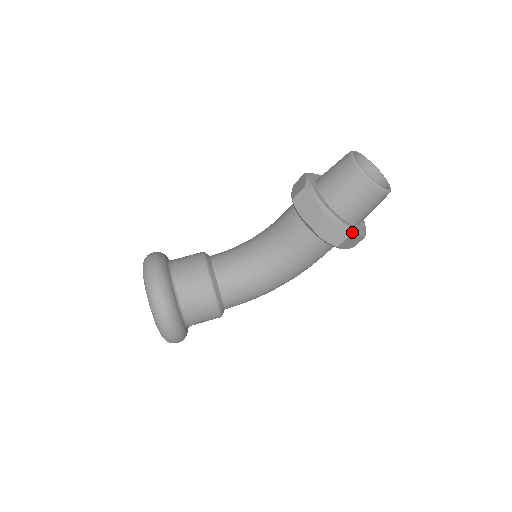
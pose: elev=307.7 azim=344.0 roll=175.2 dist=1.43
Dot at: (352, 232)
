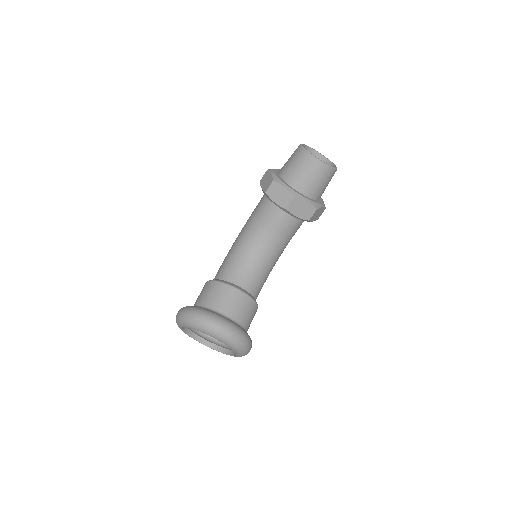
Dot at: (324, 204)
